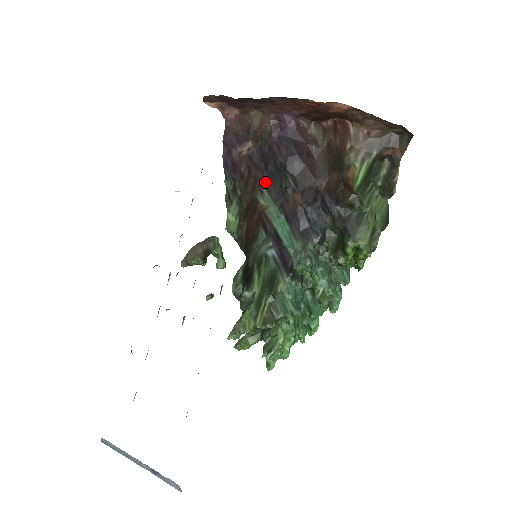
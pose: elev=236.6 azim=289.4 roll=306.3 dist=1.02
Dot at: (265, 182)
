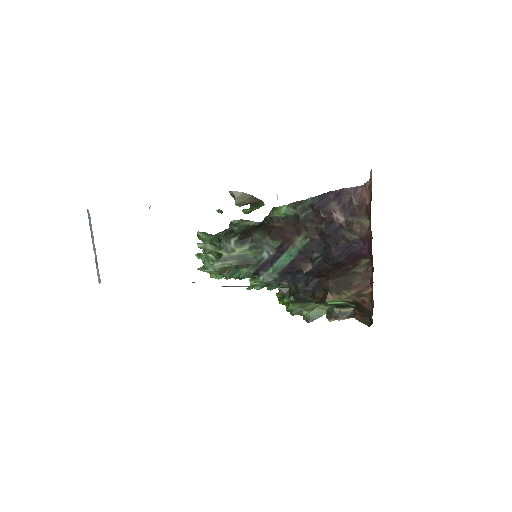
Dot at: (315, 239)
